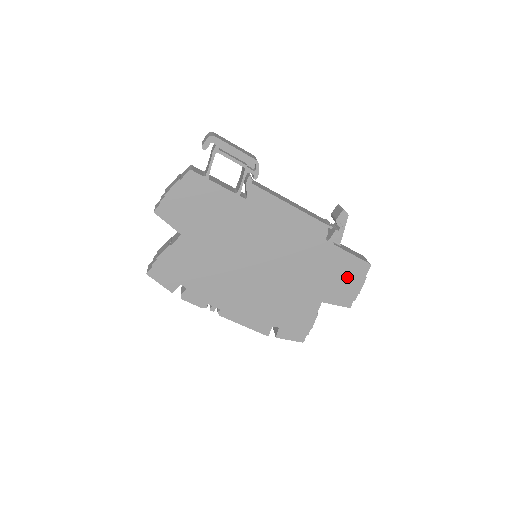
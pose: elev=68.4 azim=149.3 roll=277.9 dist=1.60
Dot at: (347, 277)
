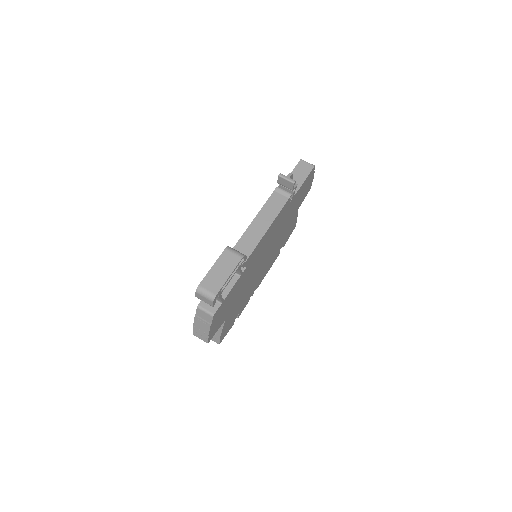
Dot at: (306, 187)
